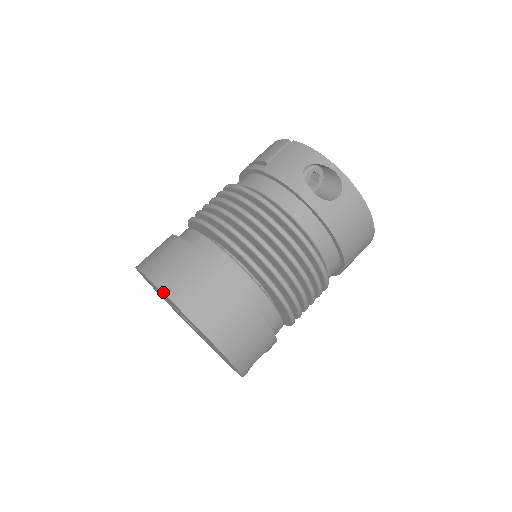
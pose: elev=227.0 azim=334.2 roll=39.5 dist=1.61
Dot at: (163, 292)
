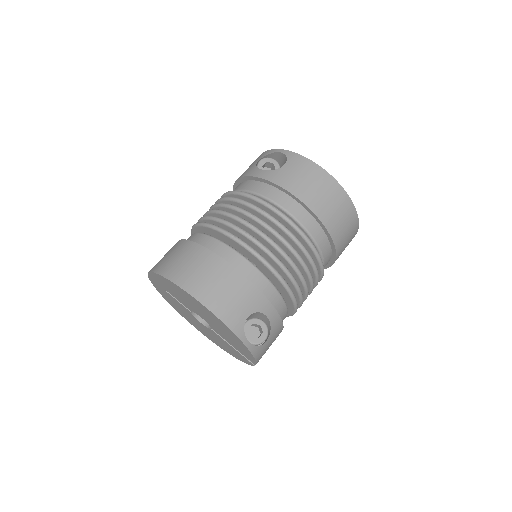
Dot at: (151, 271)
